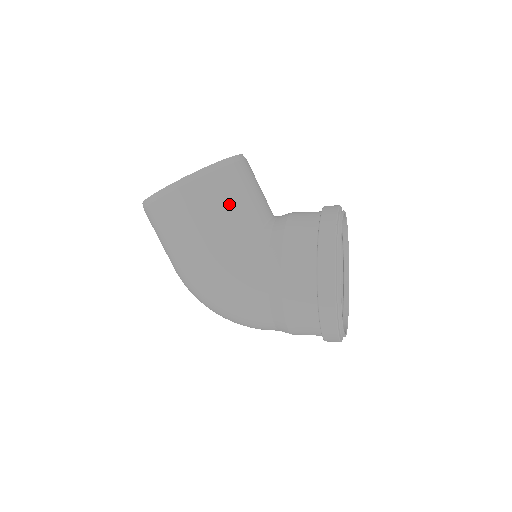
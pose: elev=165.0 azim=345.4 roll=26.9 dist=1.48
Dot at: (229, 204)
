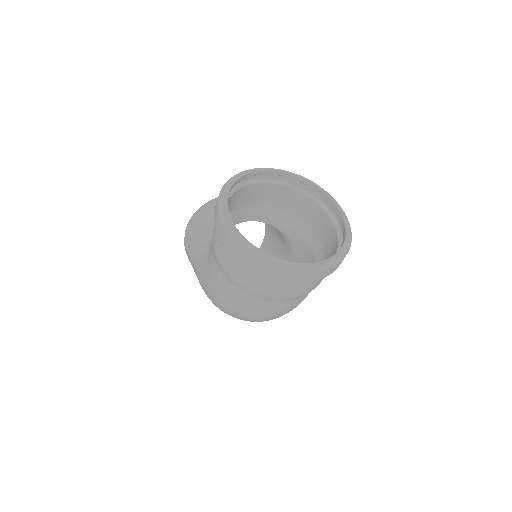
Dot at: (206, 222)
